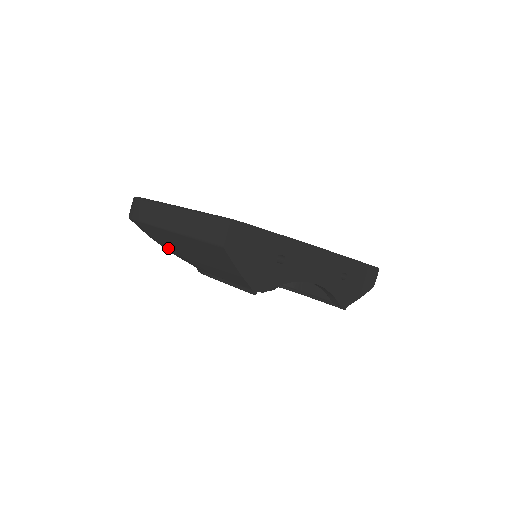
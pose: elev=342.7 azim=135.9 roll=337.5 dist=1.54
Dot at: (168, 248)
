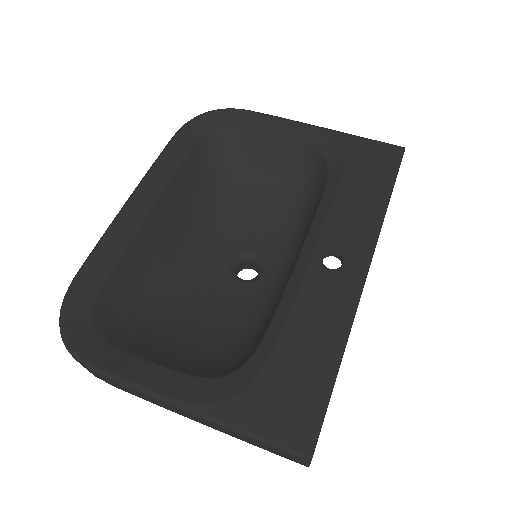
Dot at: occluded
